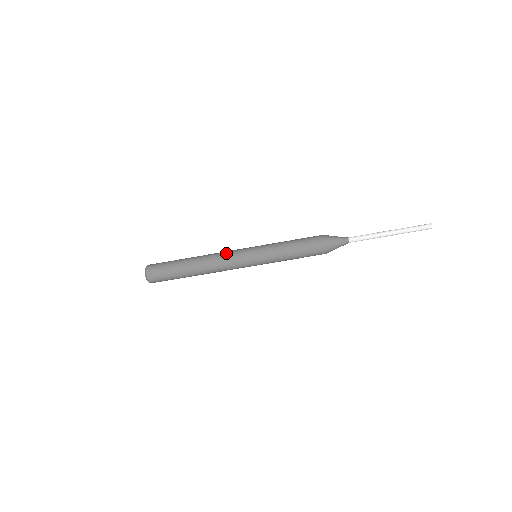
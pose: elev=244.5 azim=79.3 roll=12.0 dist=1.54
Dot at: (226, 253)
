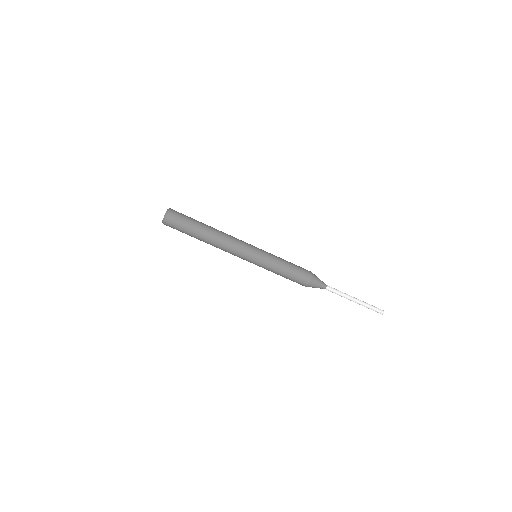
Dot at: (235, 247)
